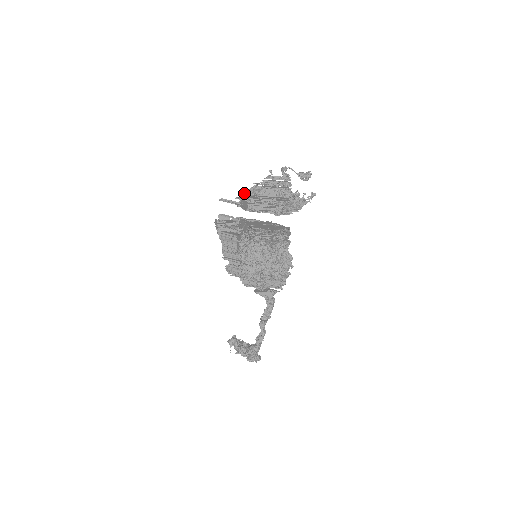
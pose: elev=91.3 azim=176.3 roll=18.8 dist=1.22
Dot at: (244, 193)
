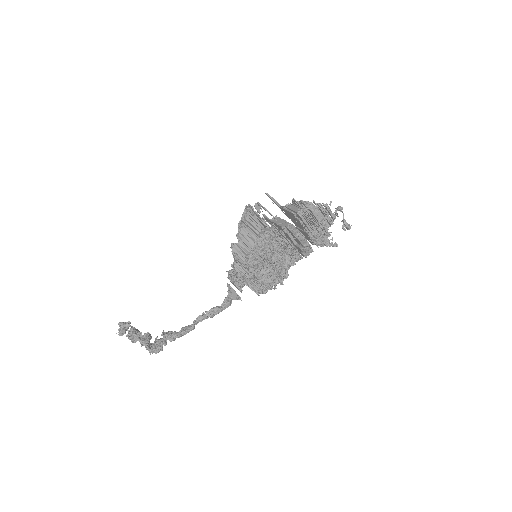
Dot at: (298, 201)
